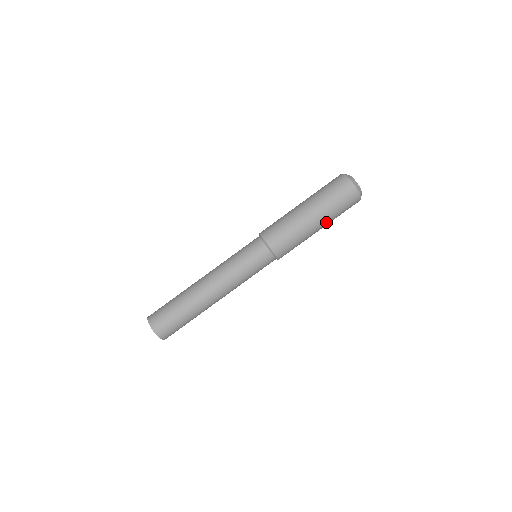
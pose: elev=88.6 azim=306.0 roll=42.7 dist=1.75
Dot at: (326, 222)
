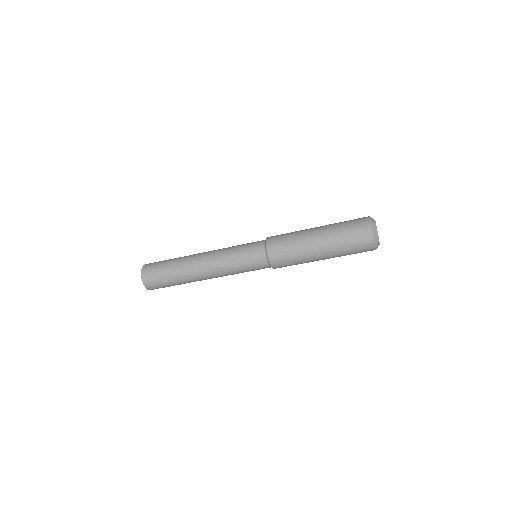
Dot at: occluded
